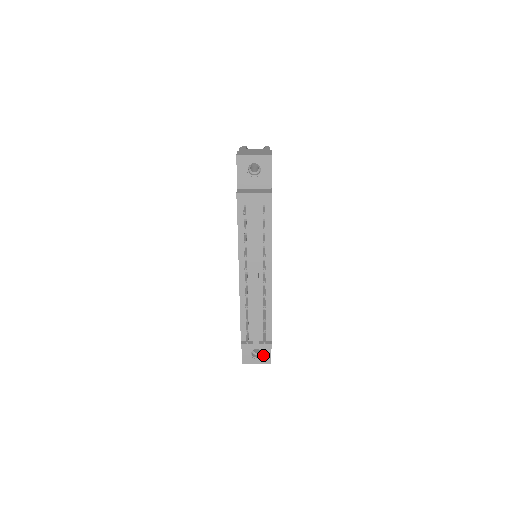
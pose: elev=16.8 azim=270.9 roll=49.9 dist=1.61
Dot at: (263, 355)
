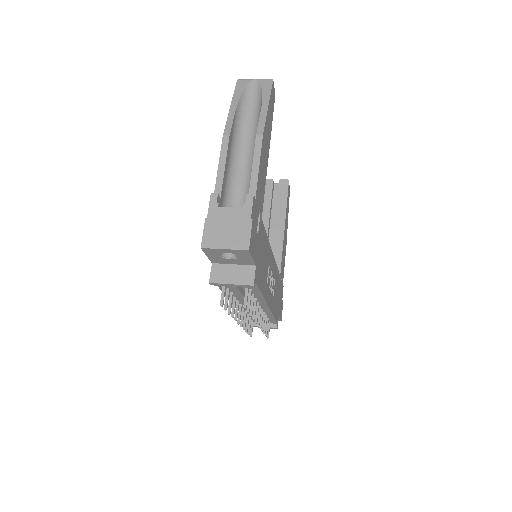
Dot at: occluded
